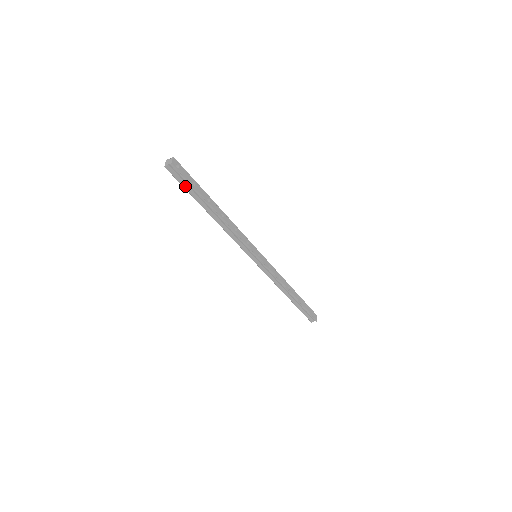
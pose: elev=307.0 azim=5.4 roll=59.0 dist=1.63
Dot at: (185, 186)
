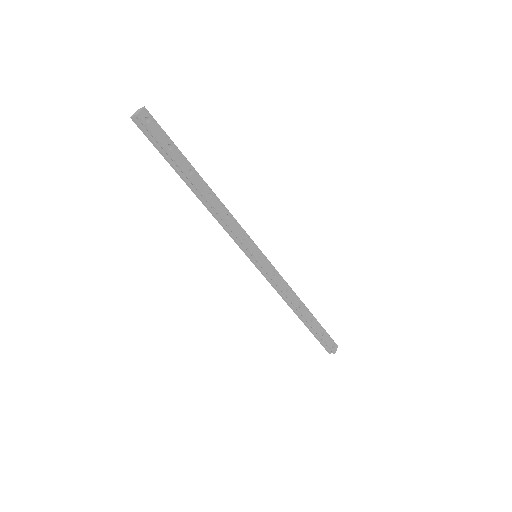
Dot at: (158, 148)
